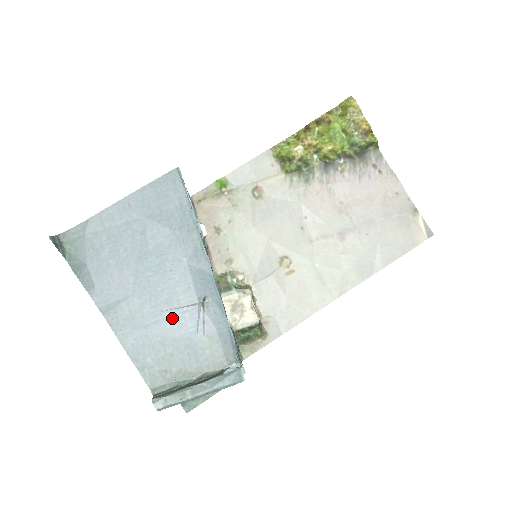
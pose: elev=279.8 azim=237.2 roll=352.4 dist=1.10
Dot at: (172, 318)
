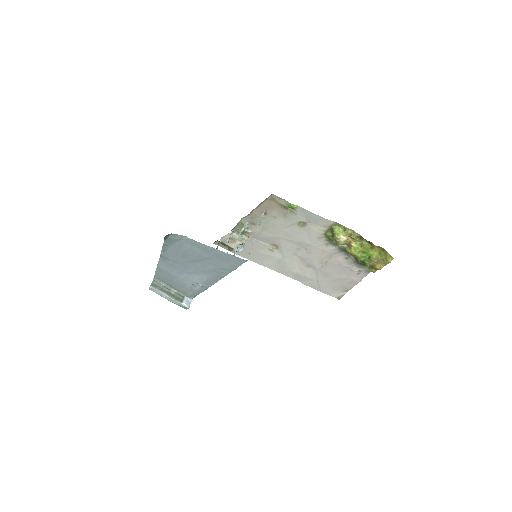
Dot at: (184, 277)
